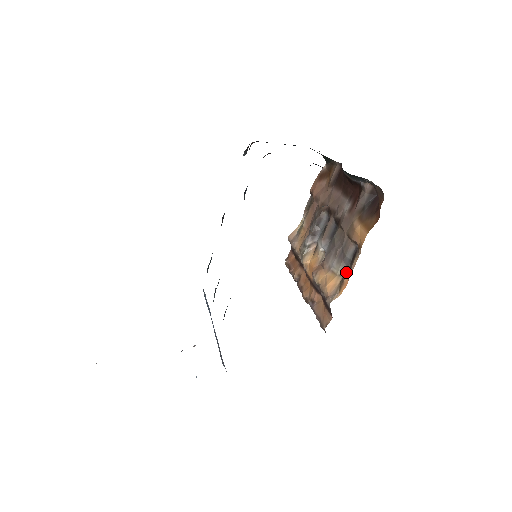
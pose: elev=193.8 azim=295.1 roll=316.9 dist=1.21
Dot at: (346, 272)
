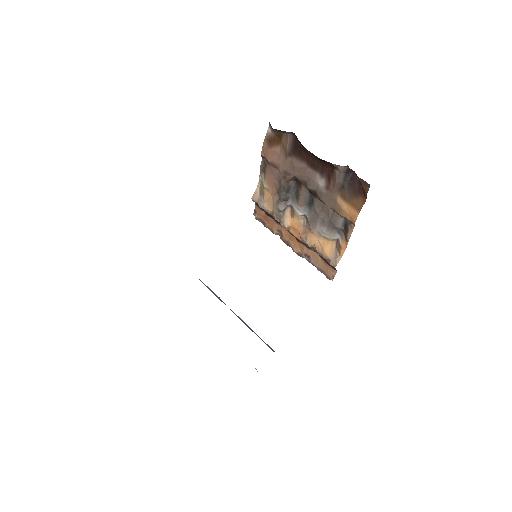
Dot at: (339, 237)
